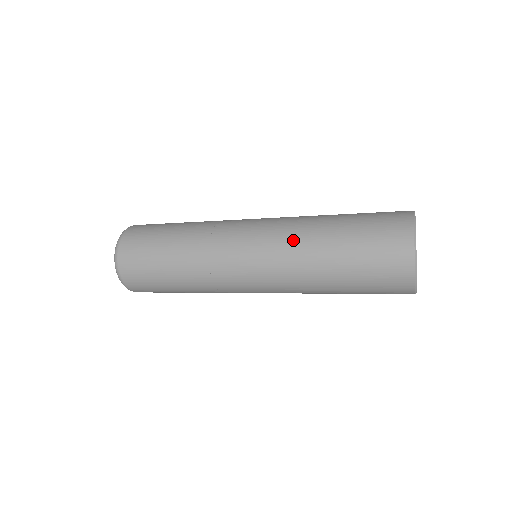
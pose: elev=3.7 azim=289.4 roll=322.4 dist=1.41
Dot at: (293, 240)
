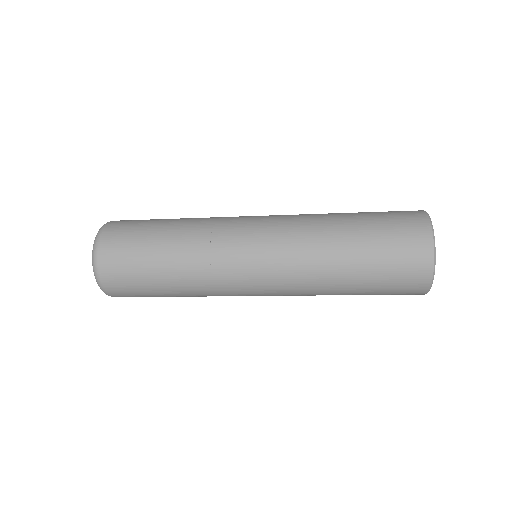
Dot at: (307, 275)
